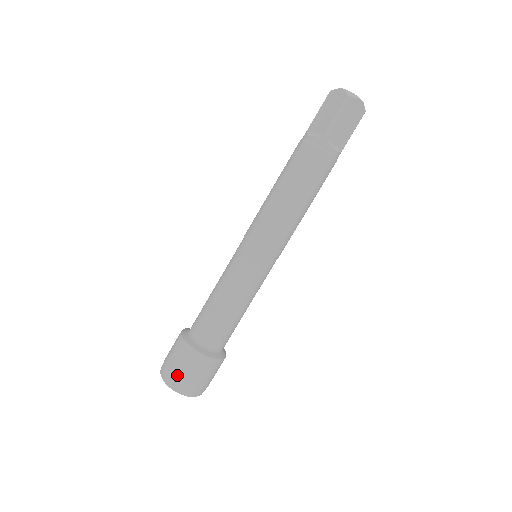
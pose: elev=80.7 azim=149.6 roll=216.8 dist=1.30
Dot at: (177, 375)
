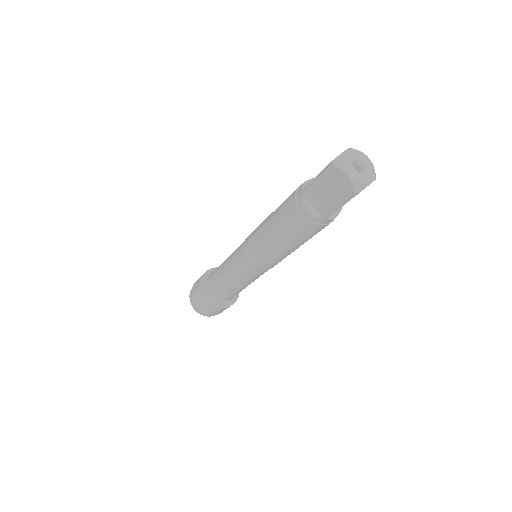
Dot at: (206, 314)
